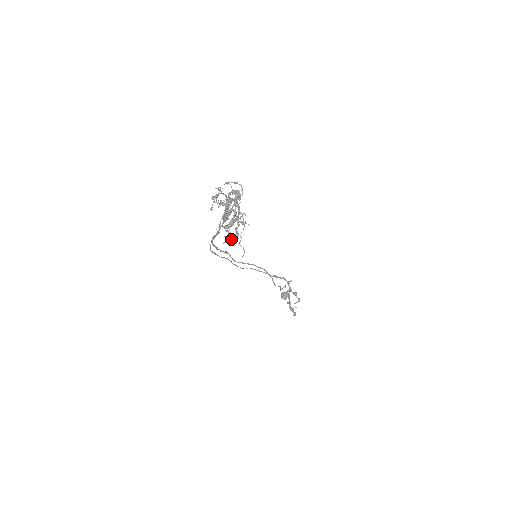
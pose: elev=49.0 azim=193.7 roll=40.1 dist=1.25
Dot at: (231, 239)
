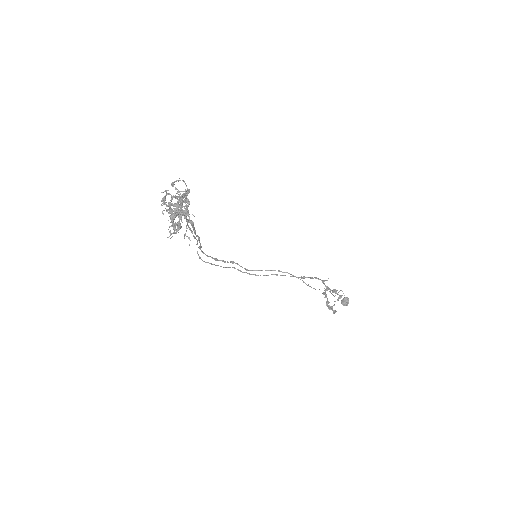
Dot at: (176, 233)
